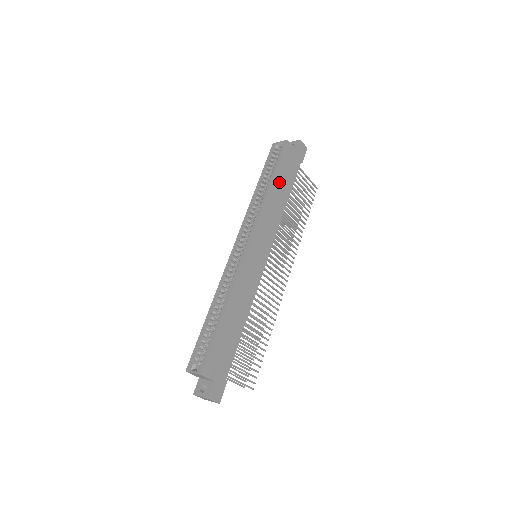
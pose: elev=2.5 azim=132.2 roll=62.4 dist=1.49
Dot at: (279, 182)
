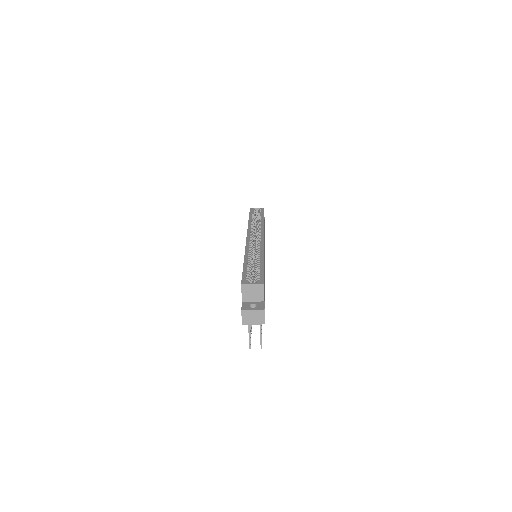
Dot at: occluded
